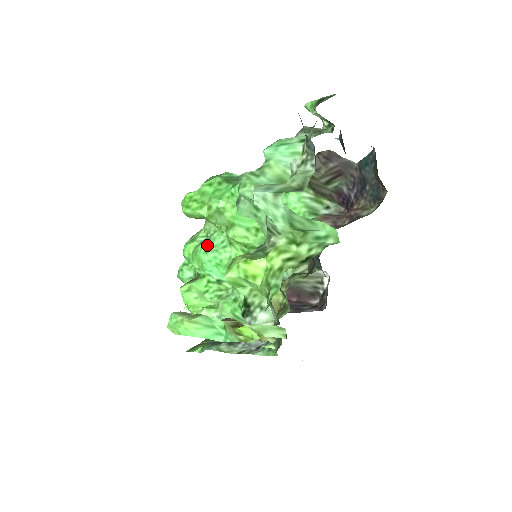
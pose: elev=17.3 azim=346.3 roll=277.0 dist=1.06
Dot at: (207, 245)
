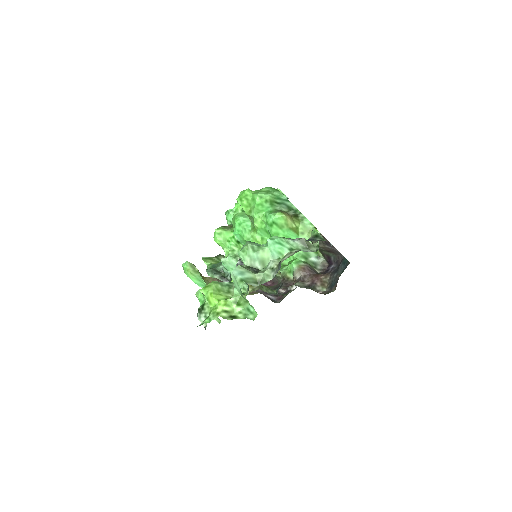
Dot at: (243, 221)
